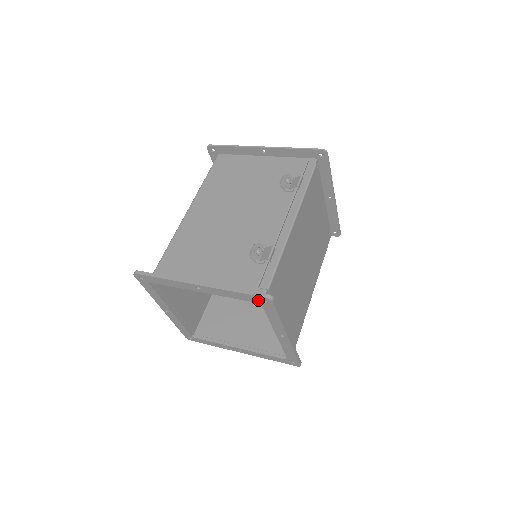
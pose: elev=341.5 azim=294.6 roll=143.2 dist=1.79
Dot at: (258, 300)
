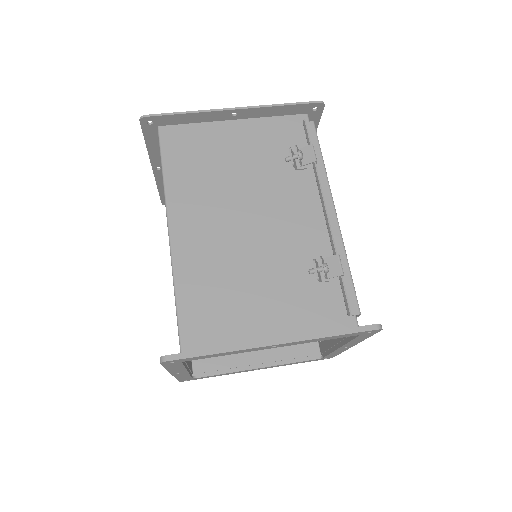
Dot at: (361, 333)
